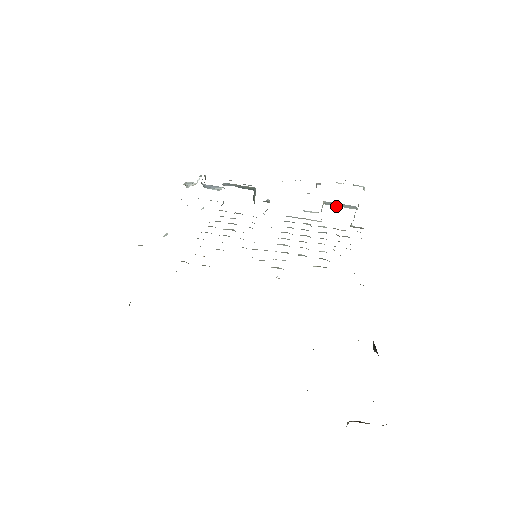
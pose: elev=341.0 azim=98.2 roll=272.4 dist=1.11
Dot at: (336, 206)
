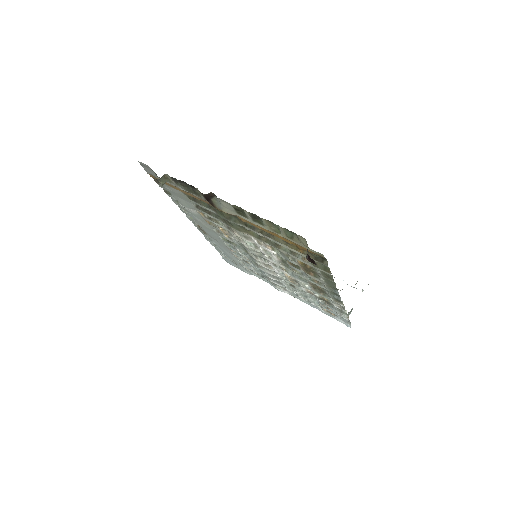
Dot at: occluded
